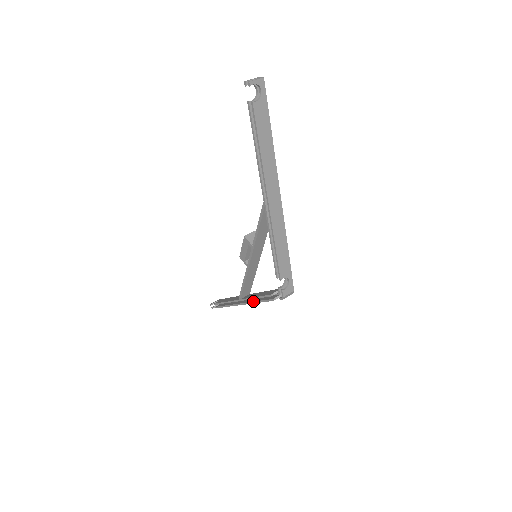
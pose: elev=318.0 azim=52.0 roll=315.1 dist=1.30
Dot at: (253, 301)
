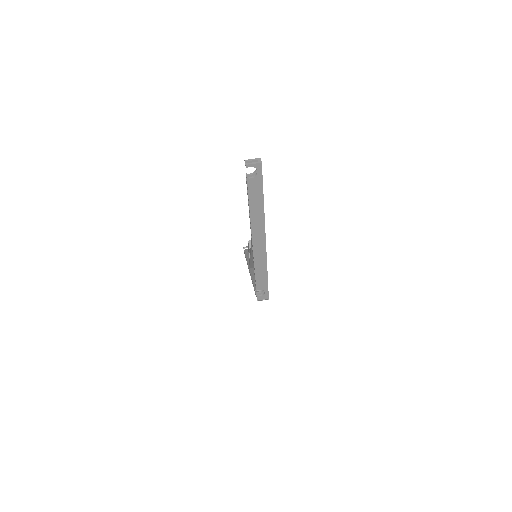
Dot at: occluded
